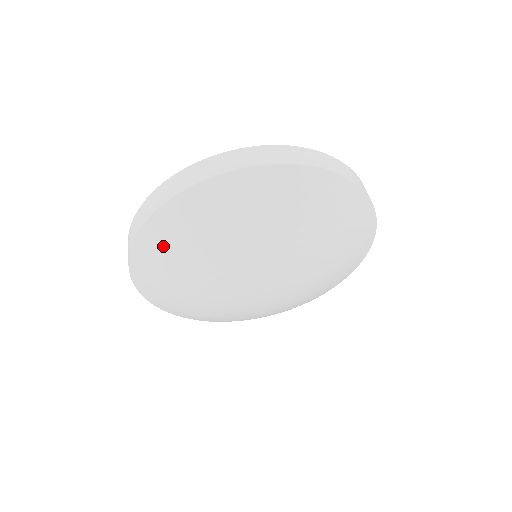
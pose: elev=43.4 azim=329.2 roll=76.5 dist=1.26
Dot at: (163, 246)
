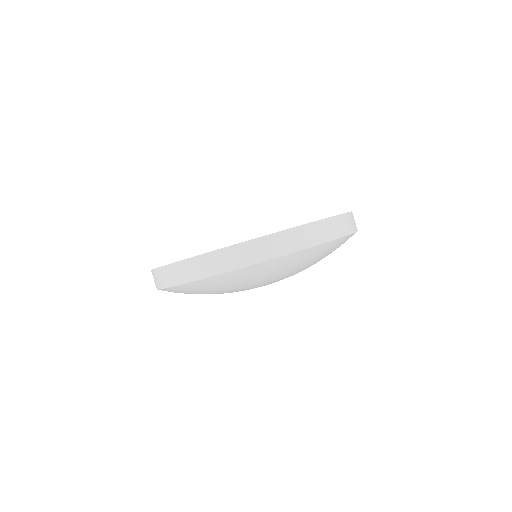
Dot at: occluded
